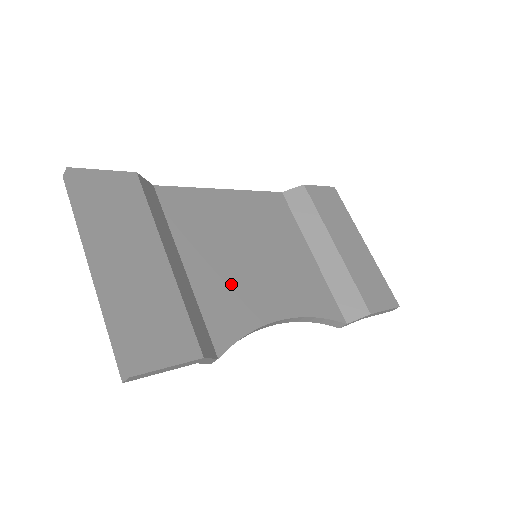
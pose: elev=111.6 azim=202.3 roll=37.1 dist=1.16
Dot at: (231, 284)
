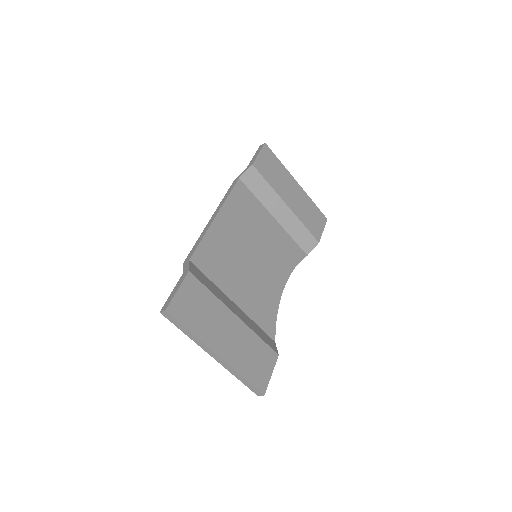
Dot at: (257, 290)
